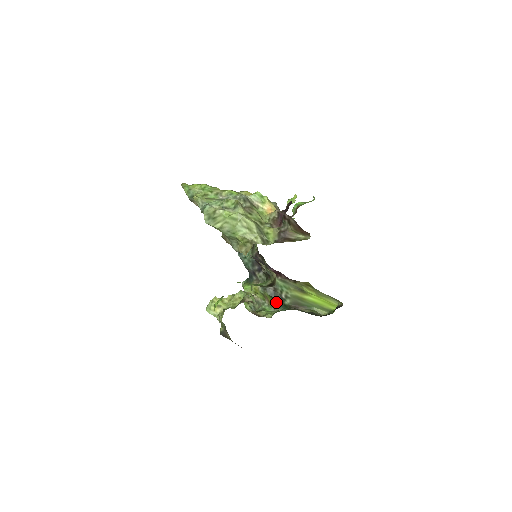
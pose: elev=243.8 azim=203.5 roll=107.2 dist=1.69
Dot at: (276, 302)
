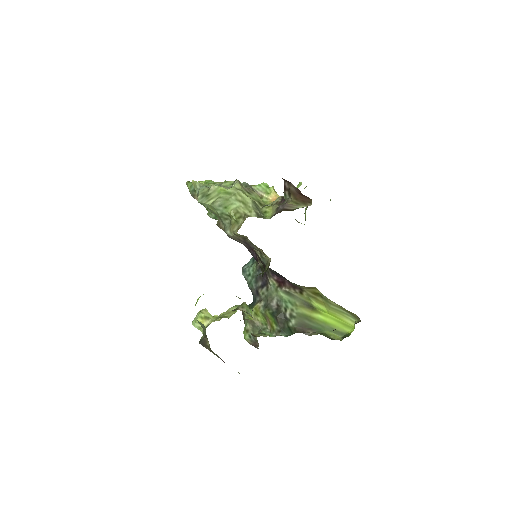
Dot at: (279, 324)
